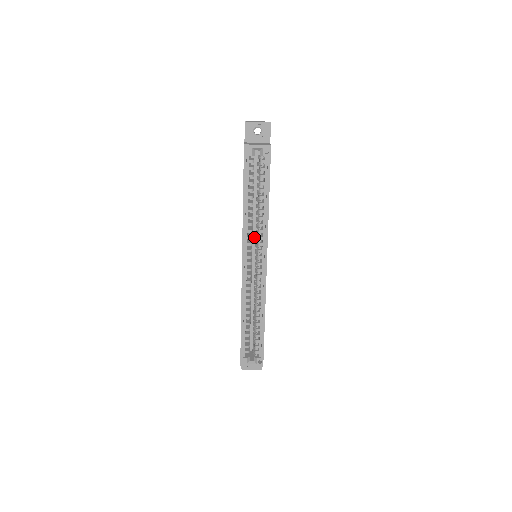
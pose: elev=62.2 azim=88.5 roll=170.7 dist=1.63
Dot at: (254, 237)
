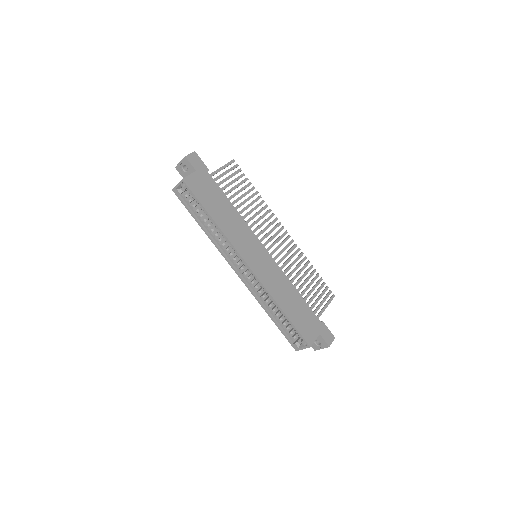
Dot at: occluded
